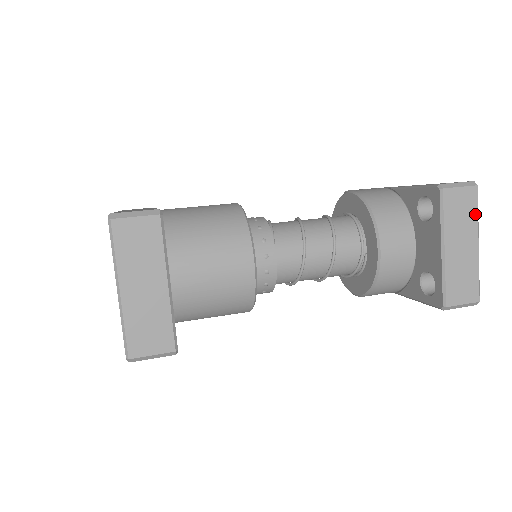
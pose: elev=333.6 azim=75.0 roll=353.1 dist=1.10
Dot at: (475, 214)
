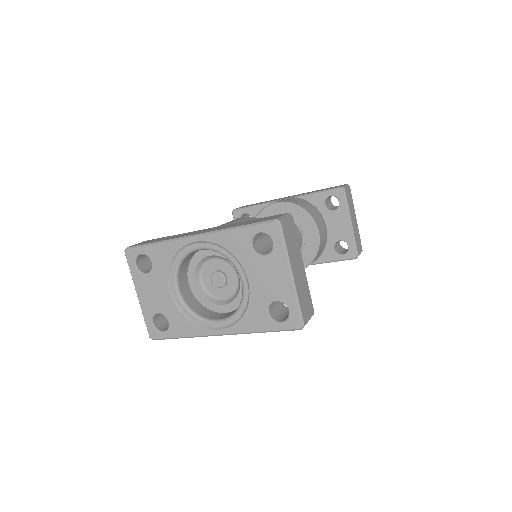
Dot at: (352, 202)
